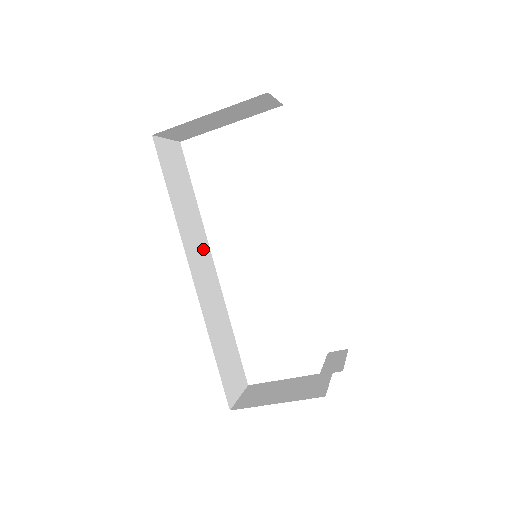
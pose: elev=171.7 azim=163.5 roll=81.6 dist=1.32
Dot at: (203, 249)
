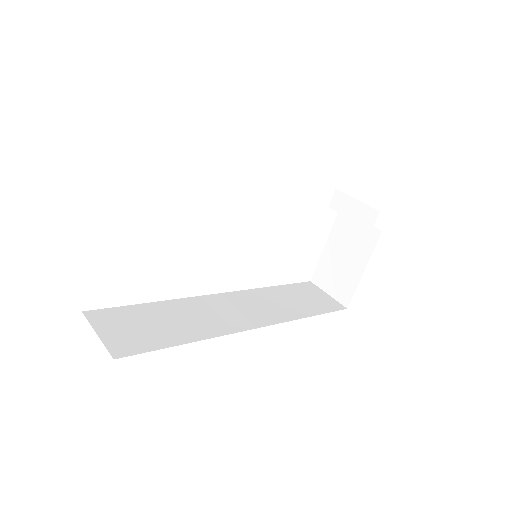
Dot at: (213, 305)
